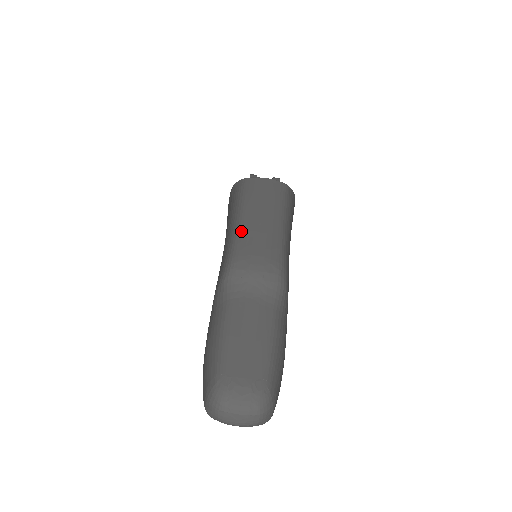
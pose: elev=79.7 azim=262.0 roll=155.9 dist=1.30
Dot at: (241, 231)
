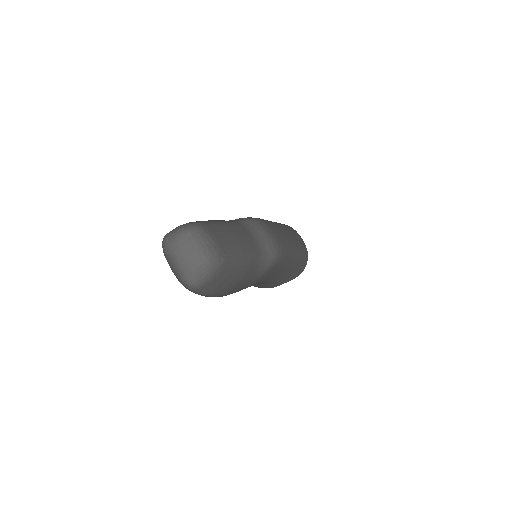
Dot at: (272, 222)
